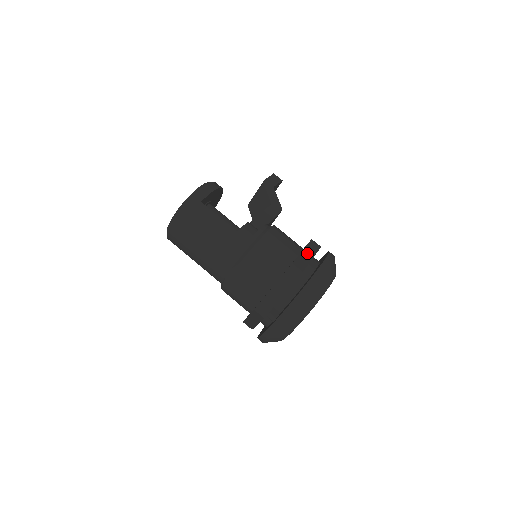
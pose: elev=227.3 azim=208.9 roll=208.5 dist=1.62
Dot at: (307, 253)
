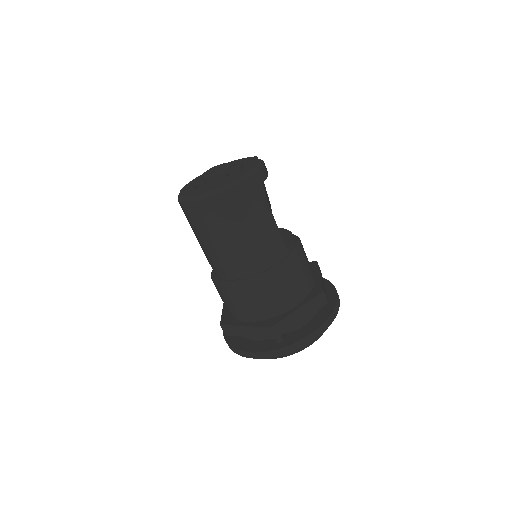
Dot at: (322, 279)
